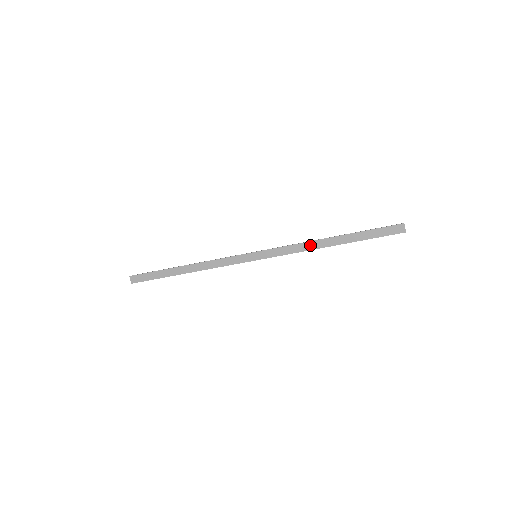
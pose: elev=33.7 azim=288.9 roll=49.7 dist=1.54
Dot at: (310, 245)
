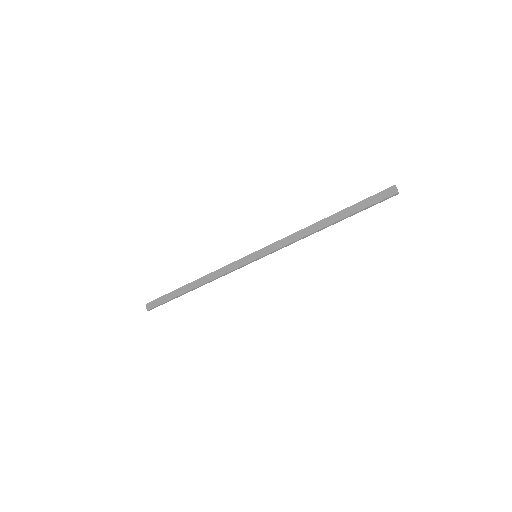
Dot at: (305, 231)
